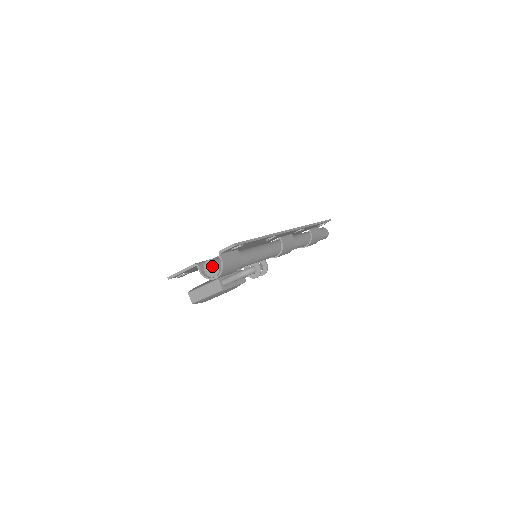
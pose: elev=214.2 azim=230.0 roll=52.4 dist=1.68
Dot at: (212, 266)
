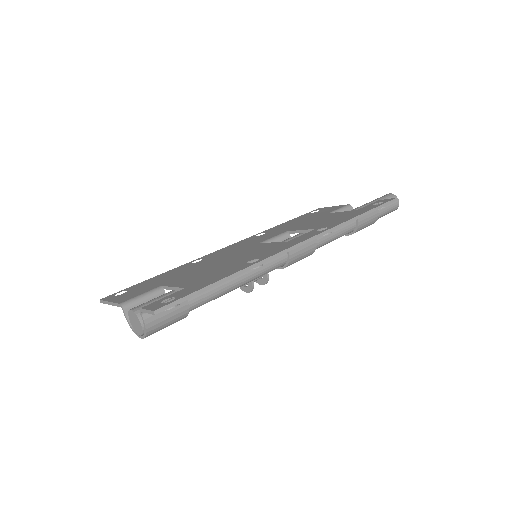
Dot at: (135, 320)
